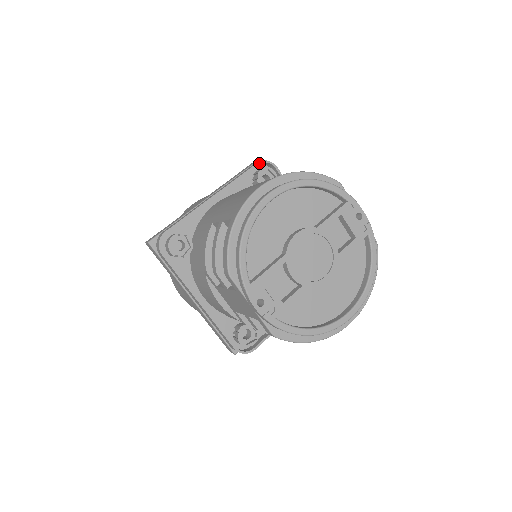
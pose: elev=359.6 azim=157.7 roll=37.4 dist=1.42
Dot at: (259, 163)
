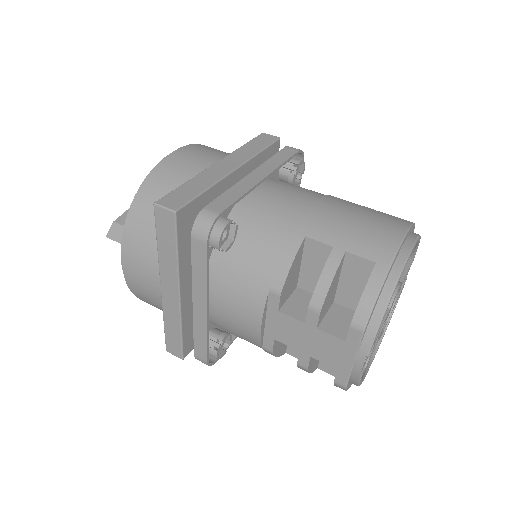
Dot at: (299, 152)
